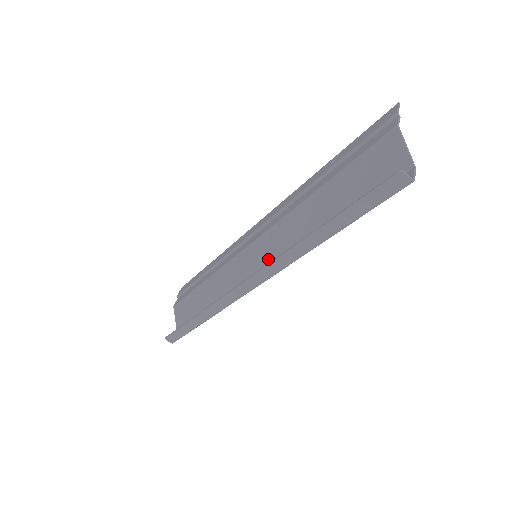
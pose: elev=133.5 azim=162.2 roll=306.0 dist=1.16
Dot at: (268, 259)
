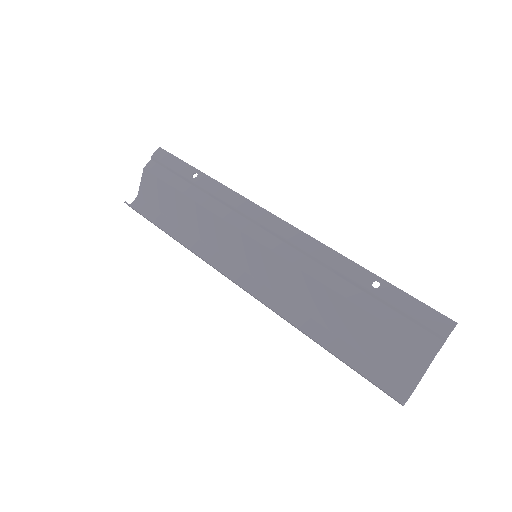
Dot at: (265, 276)
